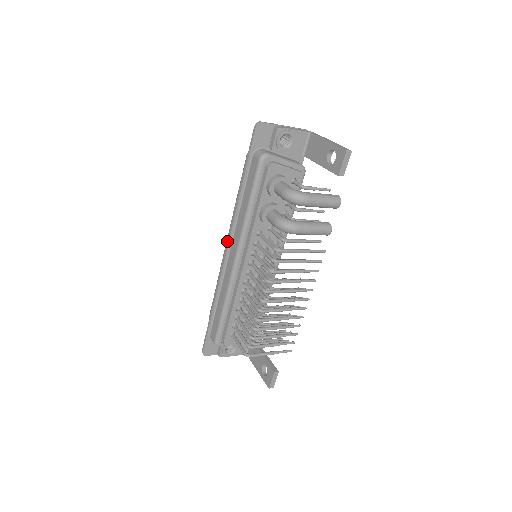
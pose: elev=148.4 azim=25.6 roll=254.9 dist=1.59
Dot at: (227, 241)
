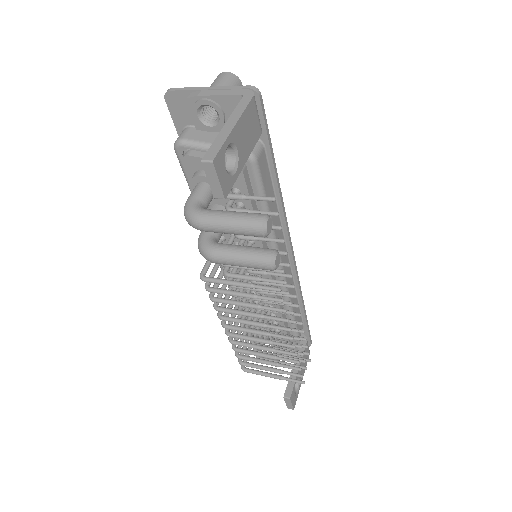
Dot at: occluded
